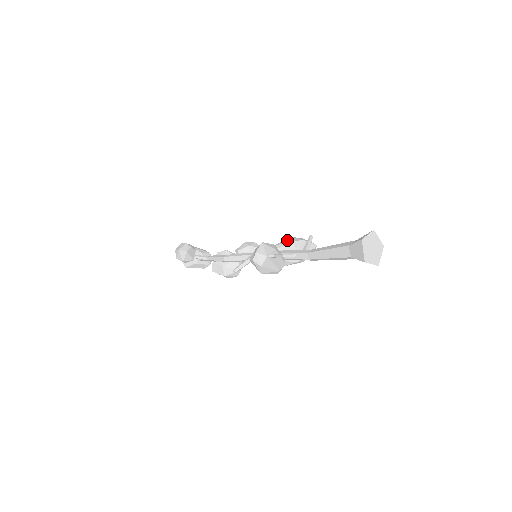
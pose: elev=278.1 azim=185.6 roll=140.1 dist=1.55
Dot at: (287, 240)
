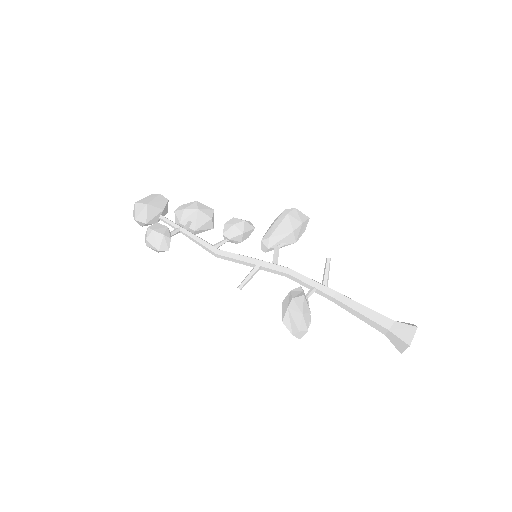
Dot at: (285, 224)
